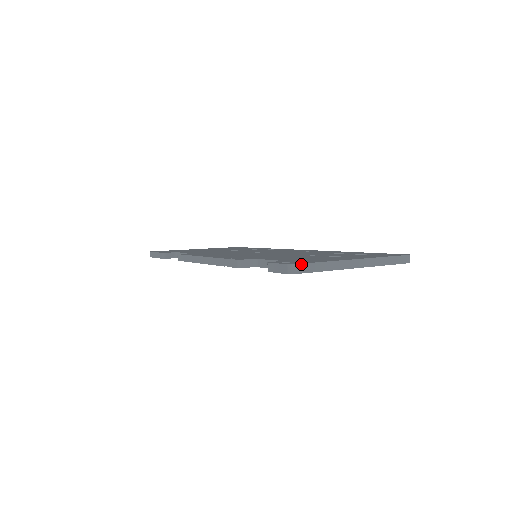
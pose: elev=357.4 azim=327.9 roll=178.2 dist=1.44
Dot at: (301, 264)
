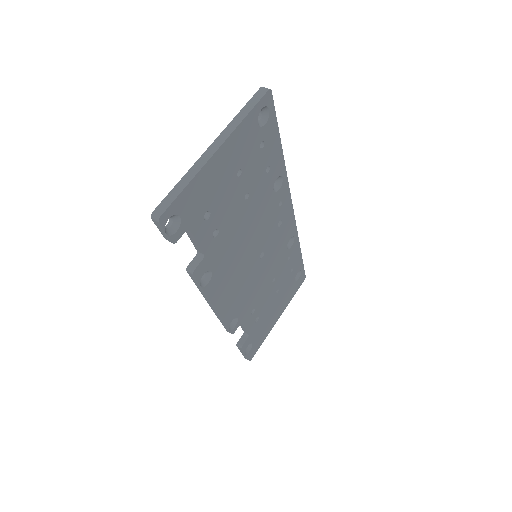
Dot at: (160, 205)
